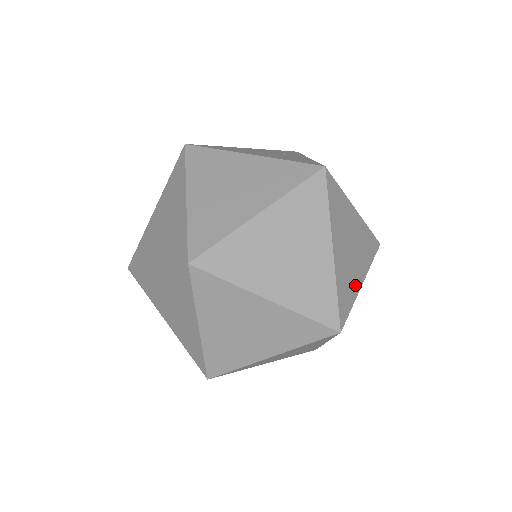
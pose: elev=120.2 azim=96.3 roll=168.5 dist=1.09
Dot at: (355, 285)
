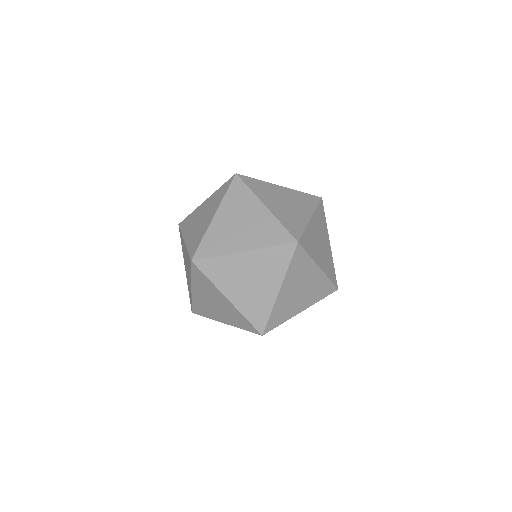
Dot at: (330, 254)
